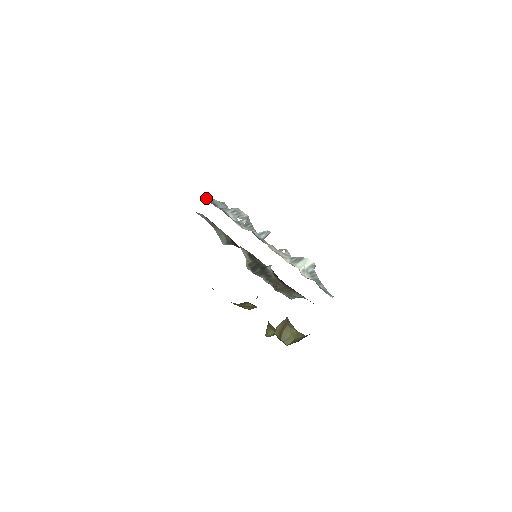
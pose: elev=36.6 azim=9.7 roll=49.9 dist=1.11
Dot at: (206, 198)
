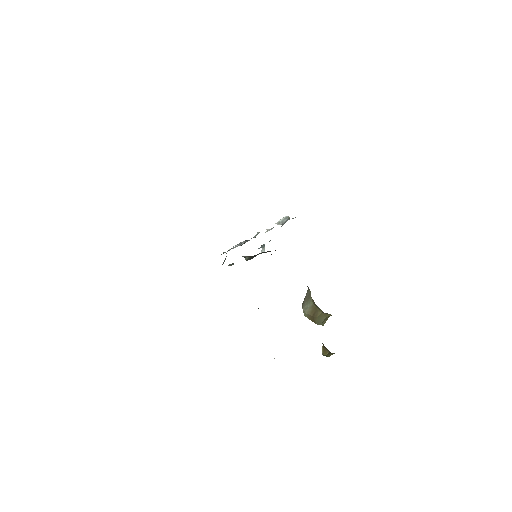
Dot at: occluded
